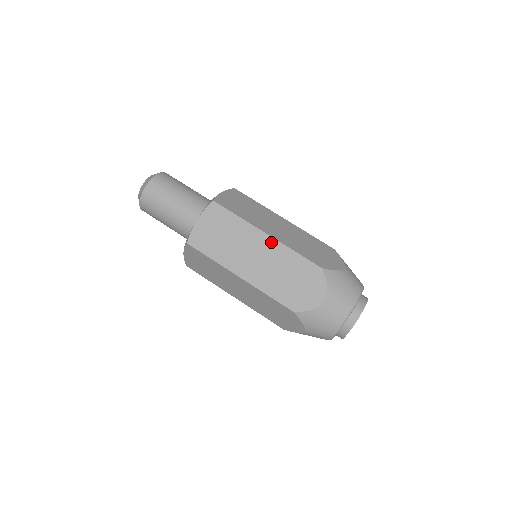
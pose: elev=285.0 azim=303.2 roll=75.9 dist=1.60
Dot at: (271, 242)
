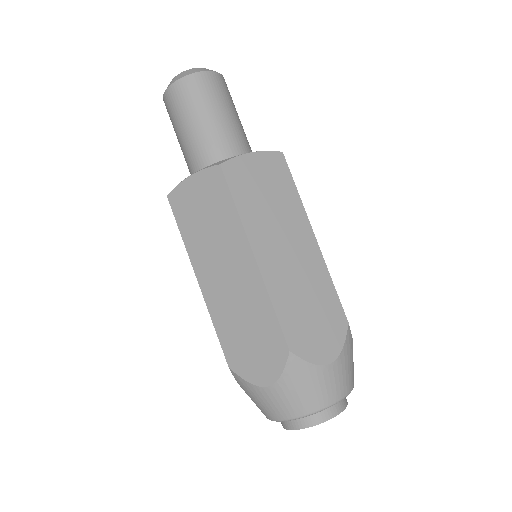
Dot at: (253, 270)
